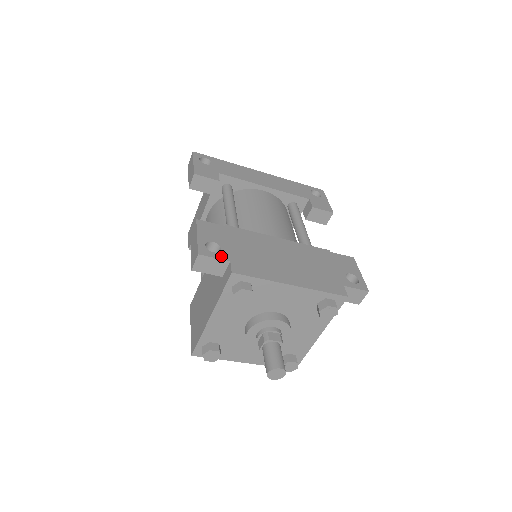
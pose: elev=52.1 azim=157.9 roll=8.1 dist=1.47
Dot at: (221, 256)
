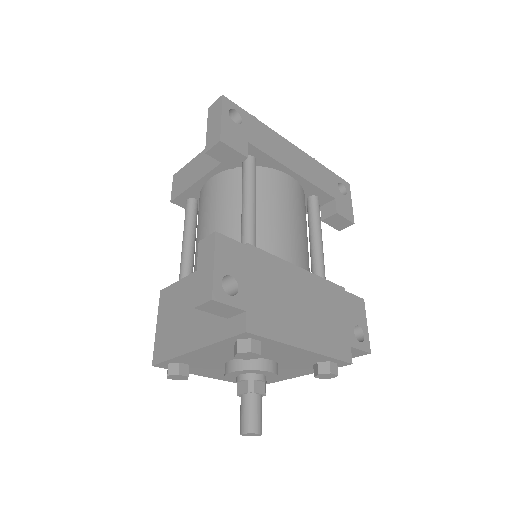
Dot at: (237, 302)
